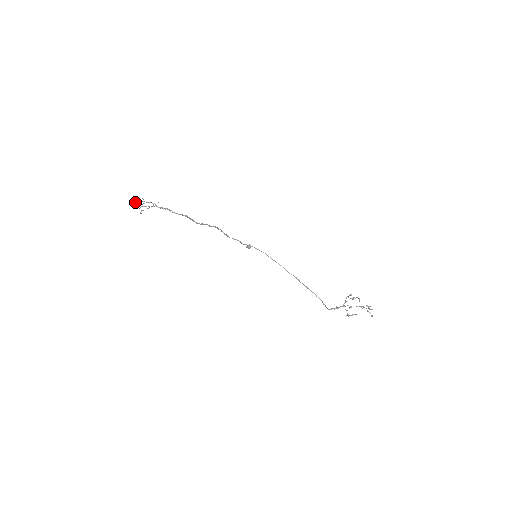
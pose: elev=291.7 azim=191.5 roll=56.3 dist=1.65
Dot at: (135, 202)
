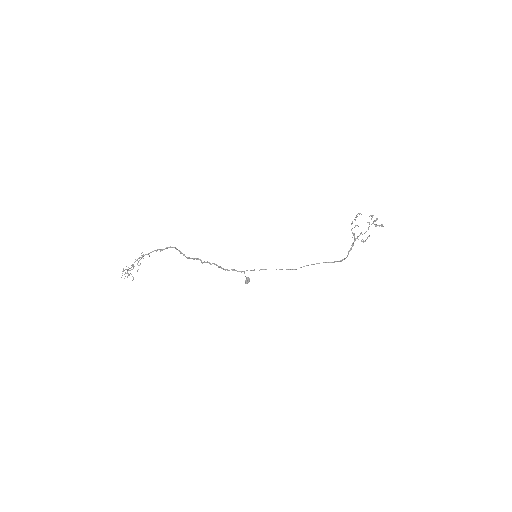
Dot at: (124, 270)
